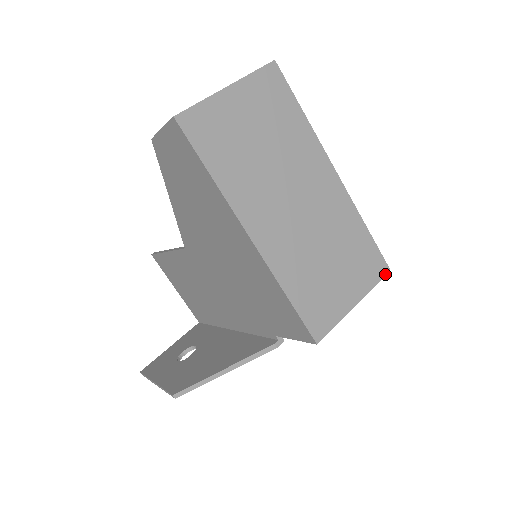
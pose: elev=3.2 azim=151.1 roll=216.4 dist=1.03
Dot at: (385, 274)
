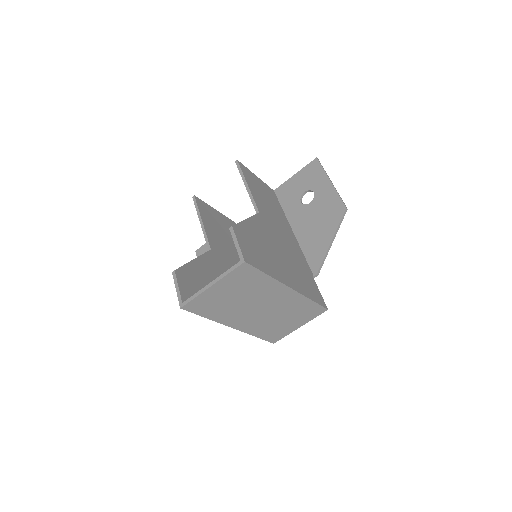
Dot at: occluded
